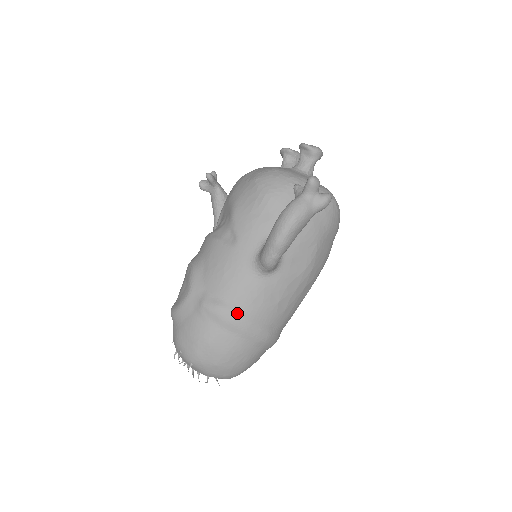
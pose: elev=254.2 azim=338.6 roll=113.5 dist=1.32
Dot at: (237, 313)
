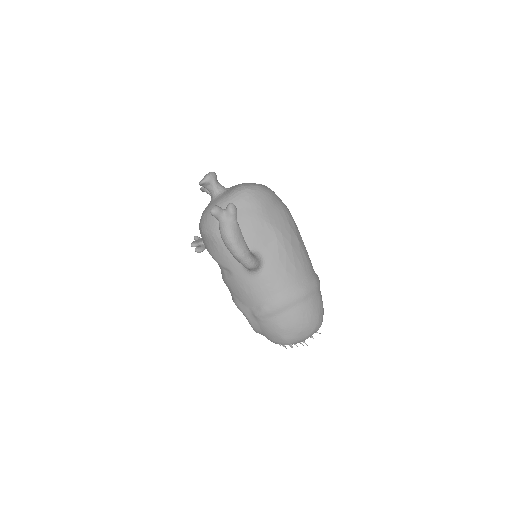
Dot at: (273, 301)
